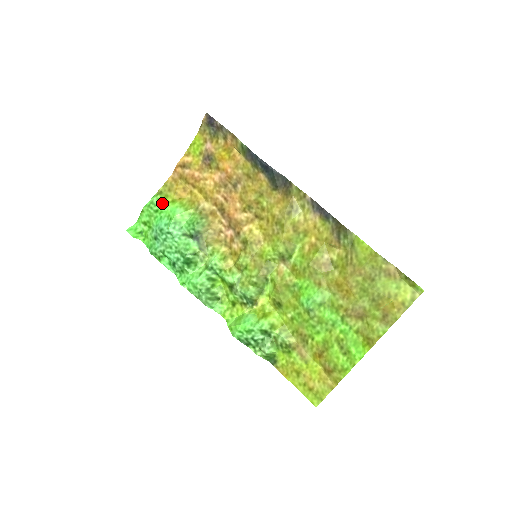
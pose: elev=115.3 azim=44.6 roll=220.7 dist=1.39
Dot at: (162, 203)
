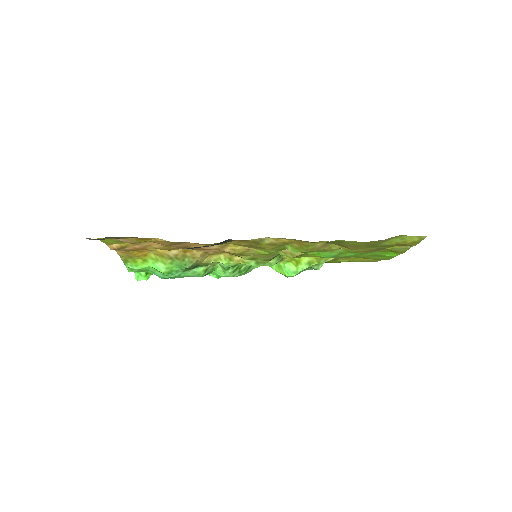
Dot at: (139, 266)
